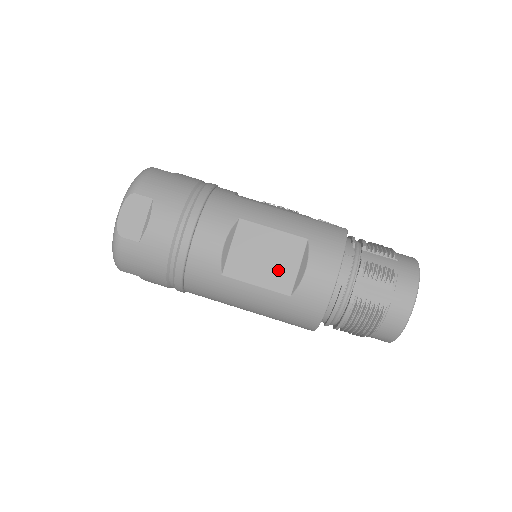
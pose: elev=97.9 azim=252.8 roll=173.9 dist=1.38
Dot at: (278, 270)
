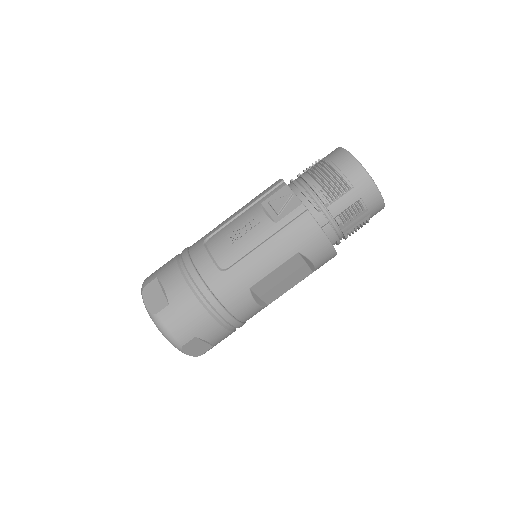
Dot at: (296, 275)
